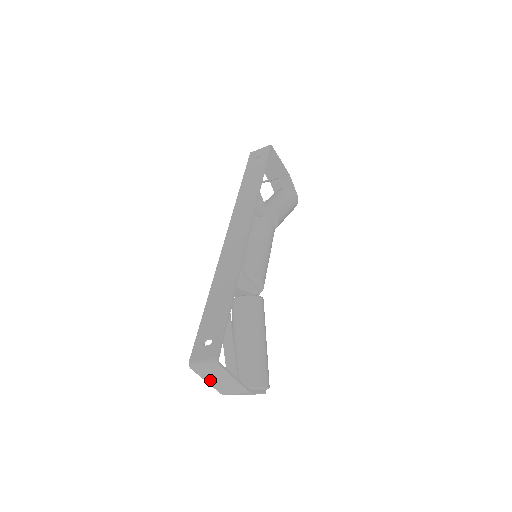
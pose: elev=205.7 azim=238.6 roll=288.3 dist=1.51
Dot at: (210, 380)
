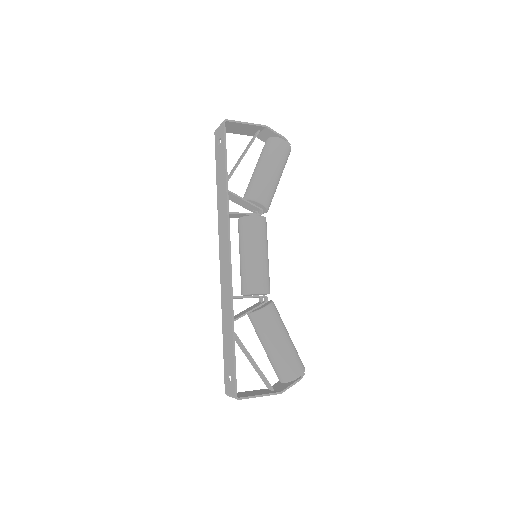
Dot at: occluded
